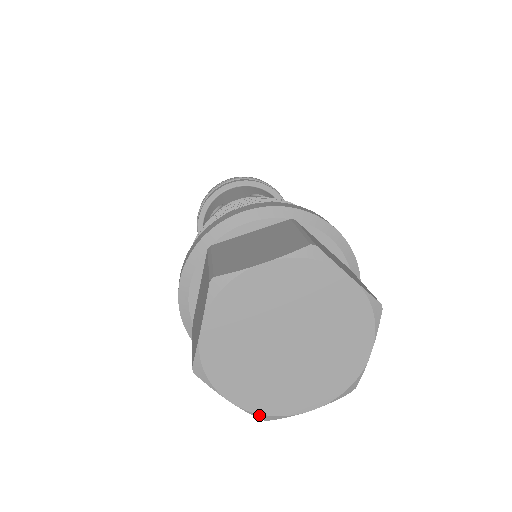
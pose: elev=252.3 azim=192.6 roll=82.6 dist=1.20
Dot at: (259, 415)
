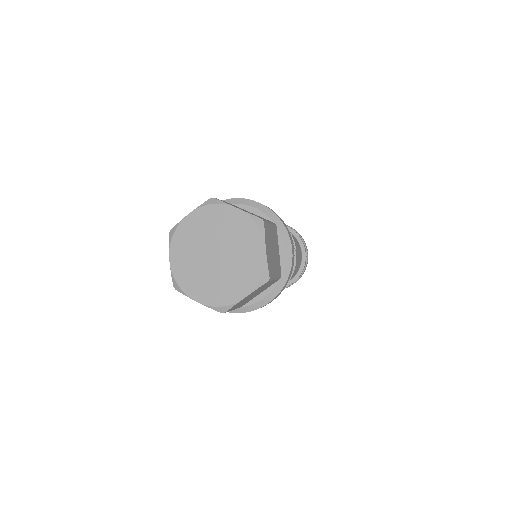
Dot at: (174, 280)
